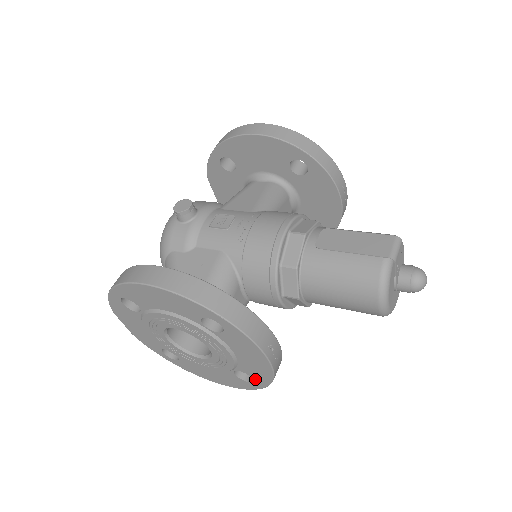
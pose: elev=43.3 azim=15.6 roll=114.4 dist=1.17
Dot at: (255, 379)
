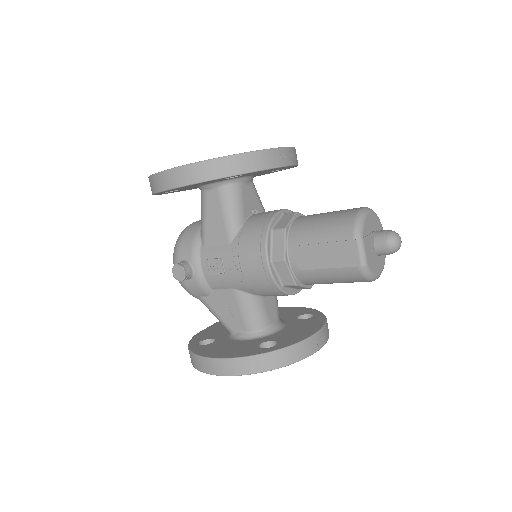
Dot at: occluded
